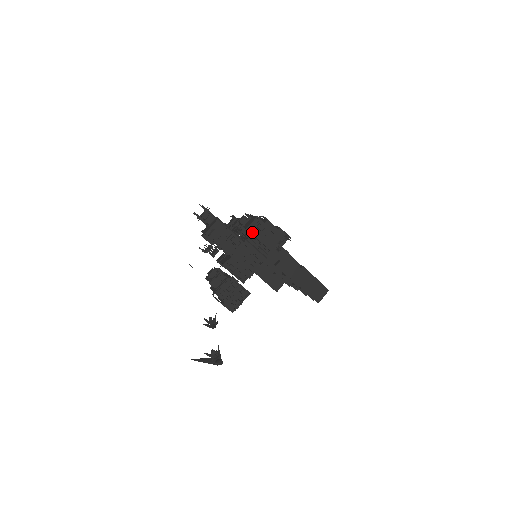
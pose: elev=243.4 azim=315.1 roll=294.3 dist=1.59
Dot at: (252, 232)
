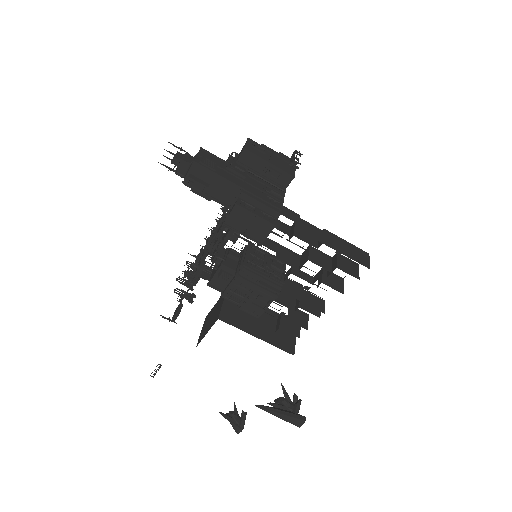
Dot at: (253, 152)
